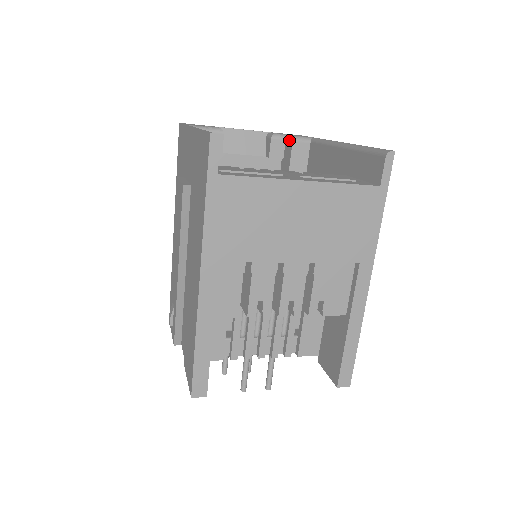
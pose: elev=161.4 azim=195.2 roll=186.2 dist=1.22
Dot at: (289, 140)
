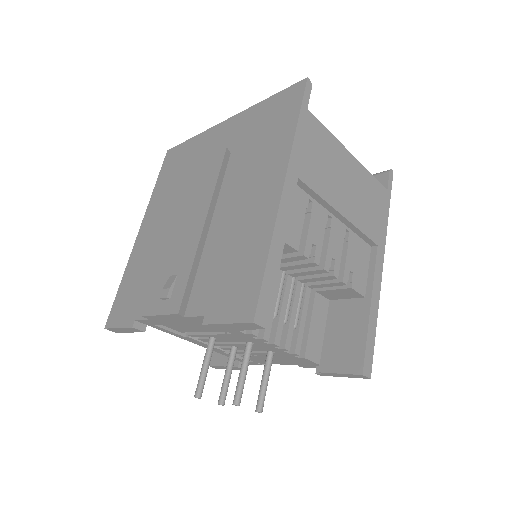
Dot at: occluded
